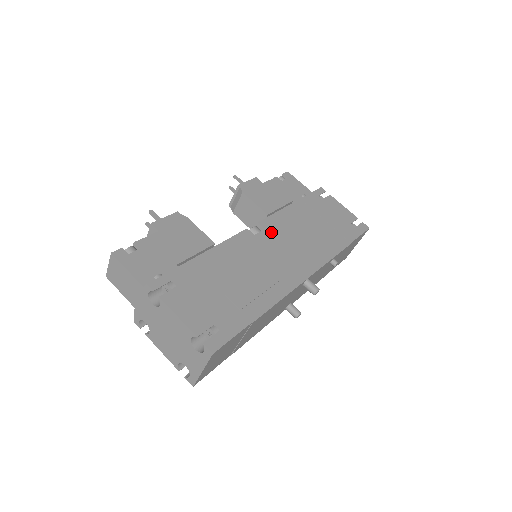
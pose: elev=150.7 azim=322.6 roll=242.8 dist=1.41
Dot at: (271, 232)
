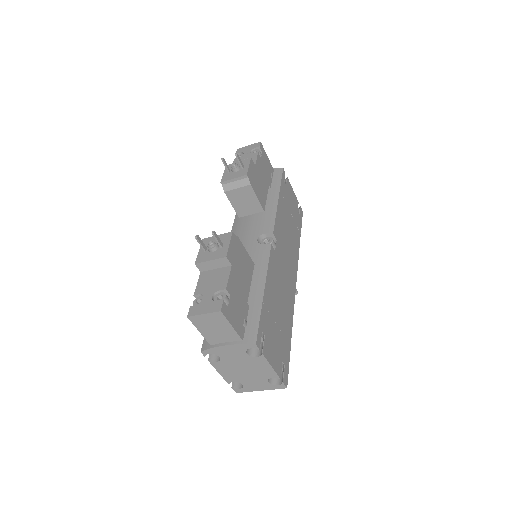
Dot at: (279, 242)
